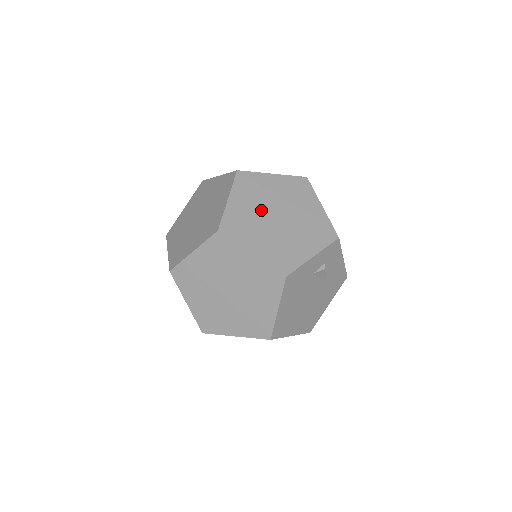
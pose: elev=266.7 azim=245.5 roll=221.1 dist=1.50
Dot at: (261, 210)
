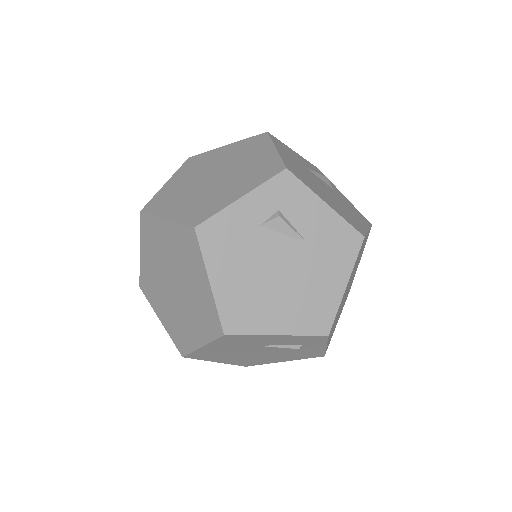
Dot at: (197, 178)
